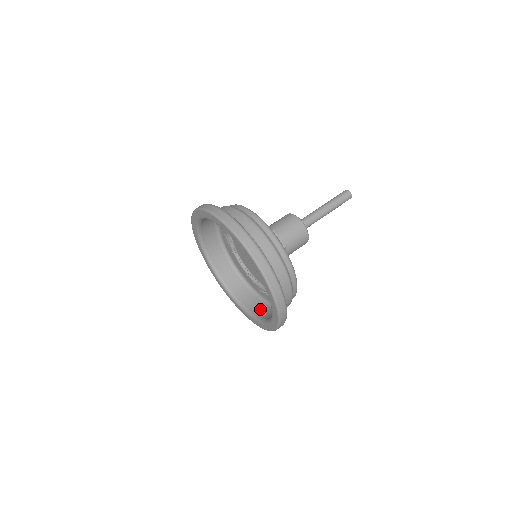
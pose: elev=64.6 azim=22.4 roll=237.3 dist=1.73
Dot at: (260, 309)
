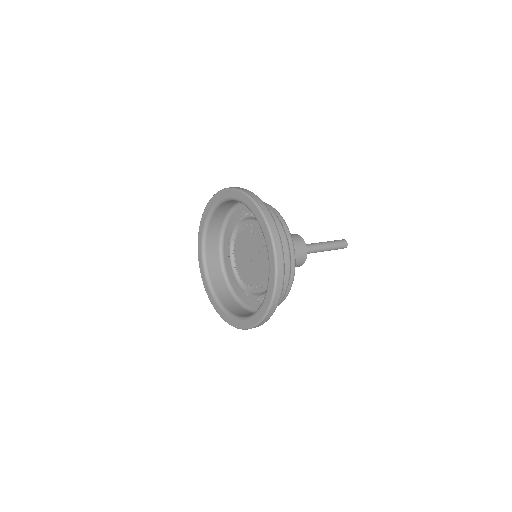
Dot at: (230, 303)
